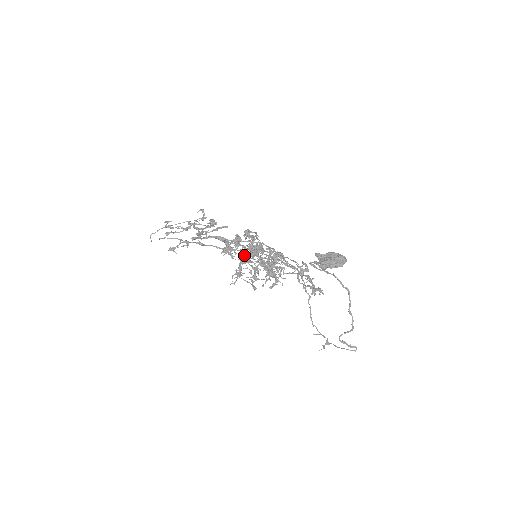
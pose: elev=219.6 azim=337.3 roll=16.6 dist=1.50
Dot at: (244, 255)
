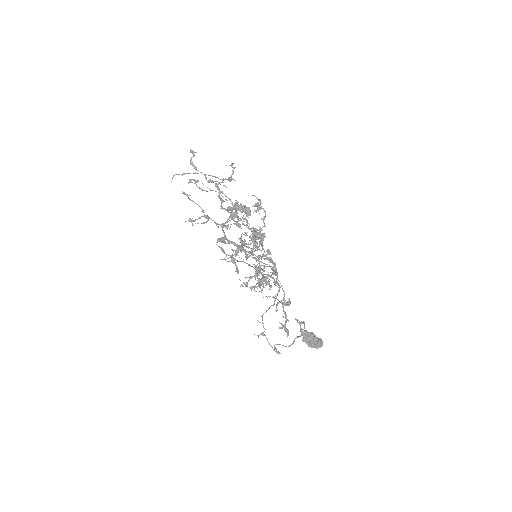
Dot at: (246, 243)
